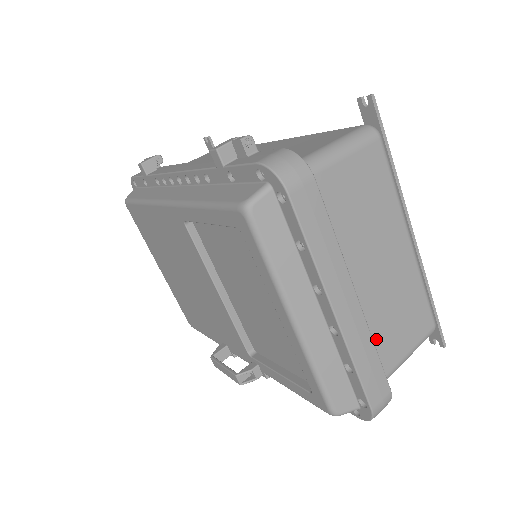
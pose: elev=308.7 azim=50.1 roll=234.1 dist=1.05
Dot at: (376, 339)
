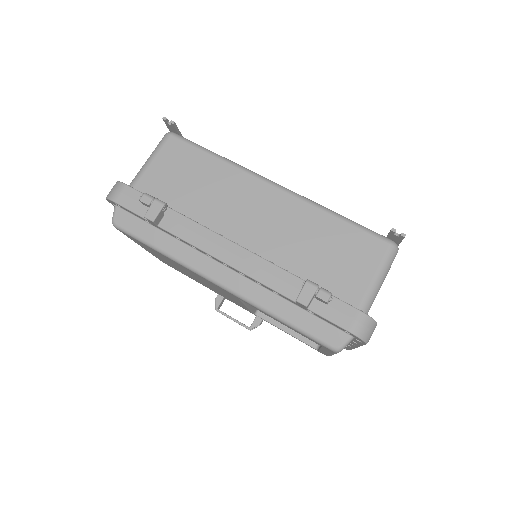
Dot at: occluded
